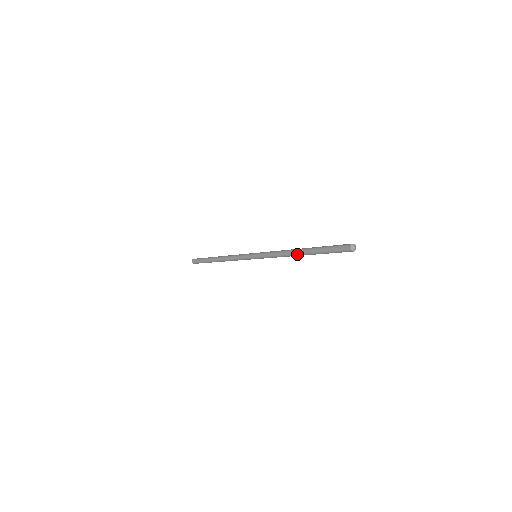
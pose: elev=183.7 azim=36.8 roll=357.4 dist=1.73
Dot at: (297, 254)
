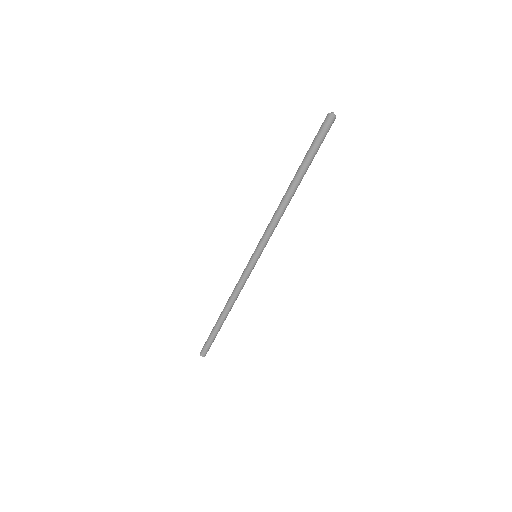
Dot at: (290, 193)
